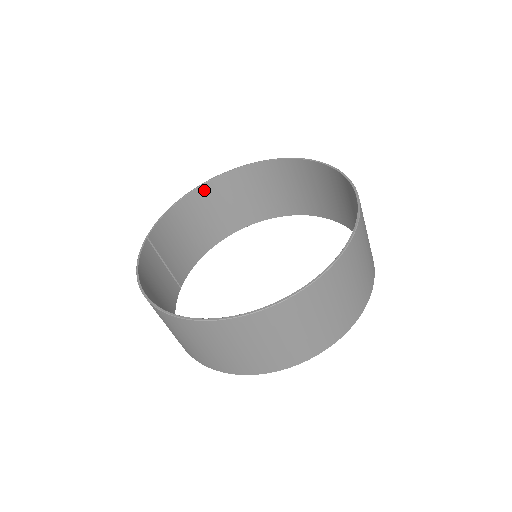
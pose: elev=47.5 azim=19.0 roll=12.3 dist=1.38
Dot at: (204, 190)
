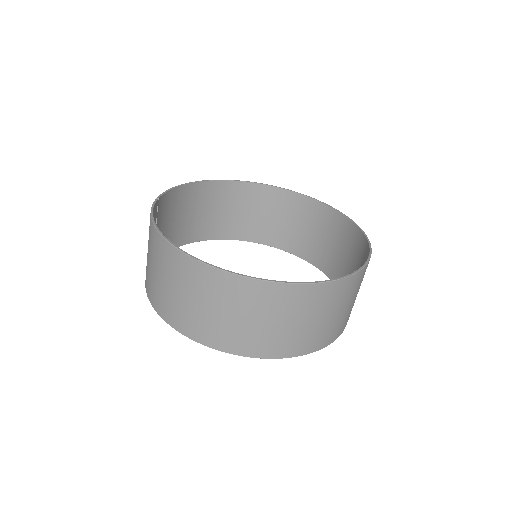
Dot at: (209, 186)
